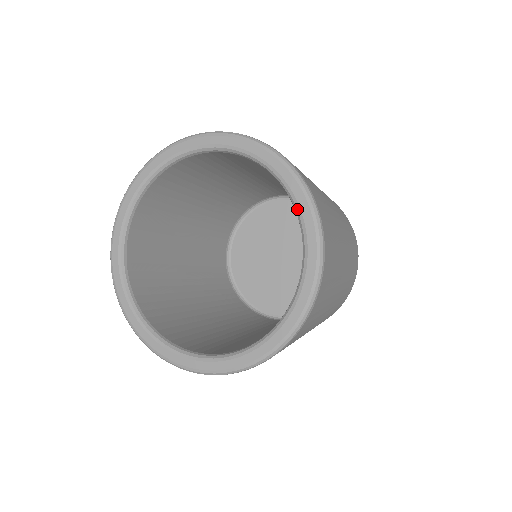
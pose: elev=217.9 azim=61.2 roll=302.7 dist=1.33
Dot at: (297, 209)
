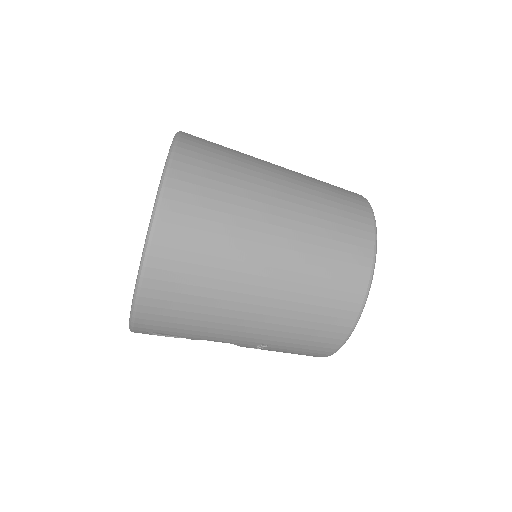
Dot at: occluded
